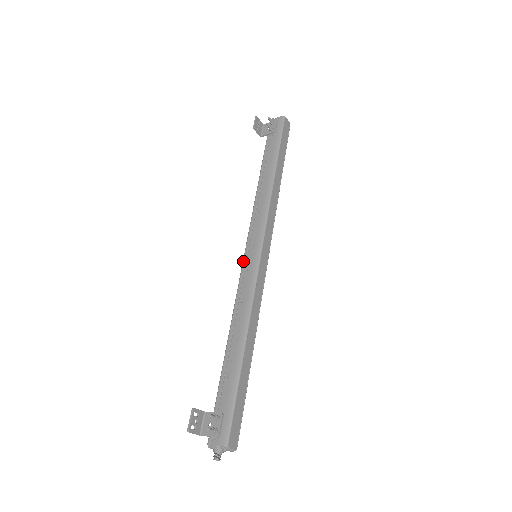
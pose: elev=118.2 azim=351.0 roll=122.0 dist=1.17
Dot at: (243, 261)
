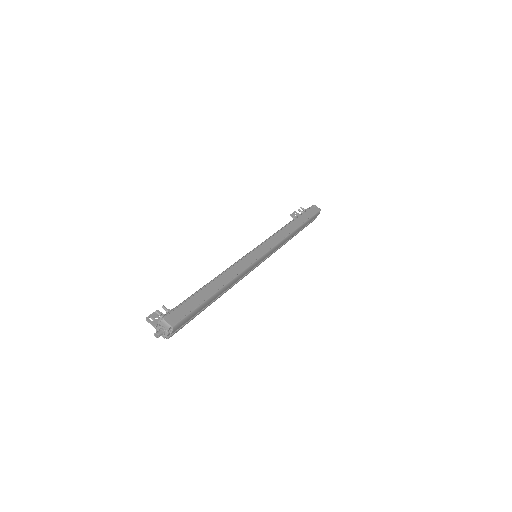
Dot at: occluded
